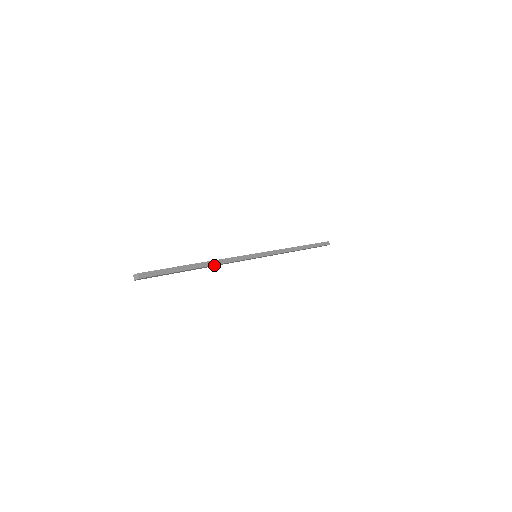
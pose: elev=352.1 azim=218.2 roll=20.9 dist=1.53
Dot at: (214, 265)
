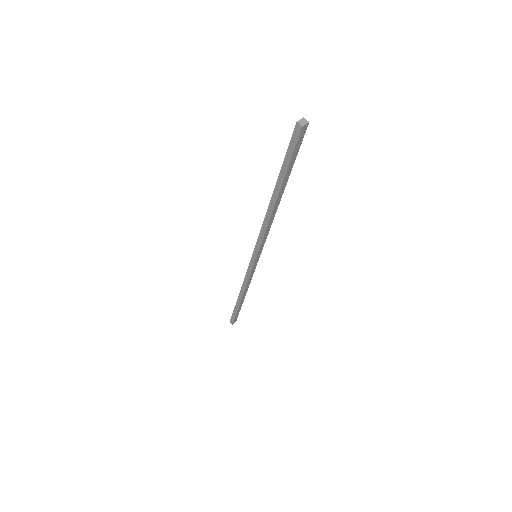
Dot at: (274, 212)
